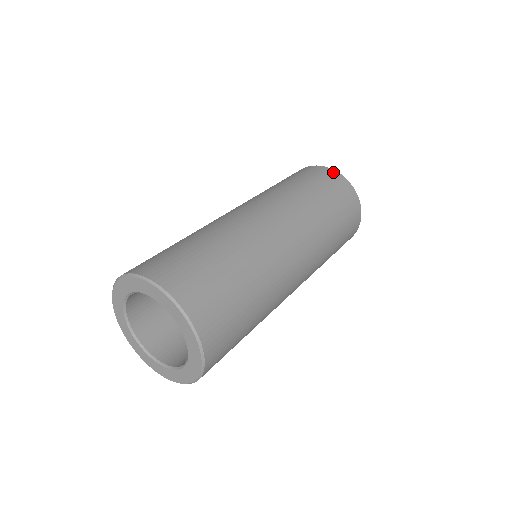
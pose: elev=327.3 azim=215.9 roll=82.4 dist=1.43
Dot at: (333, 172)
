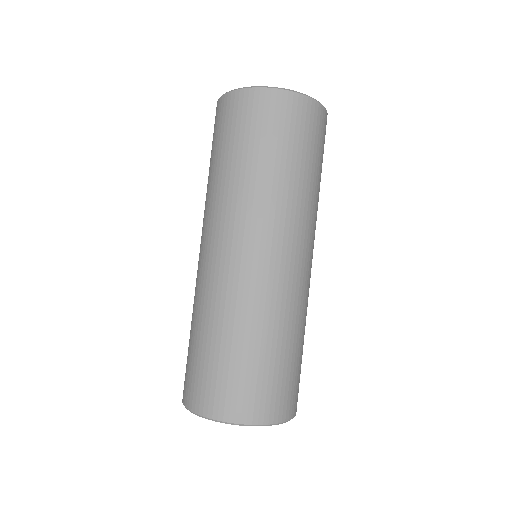
Dot at: (236, 96)
